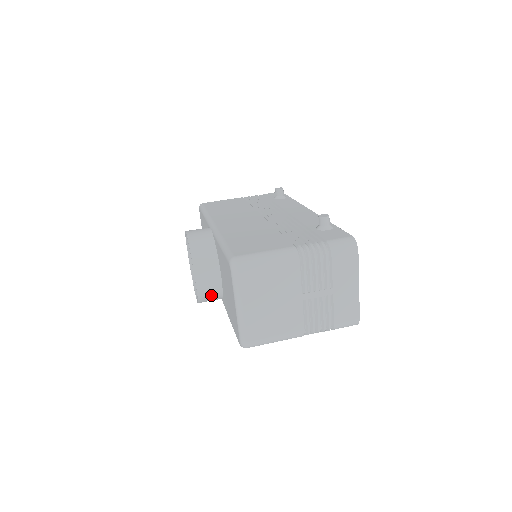
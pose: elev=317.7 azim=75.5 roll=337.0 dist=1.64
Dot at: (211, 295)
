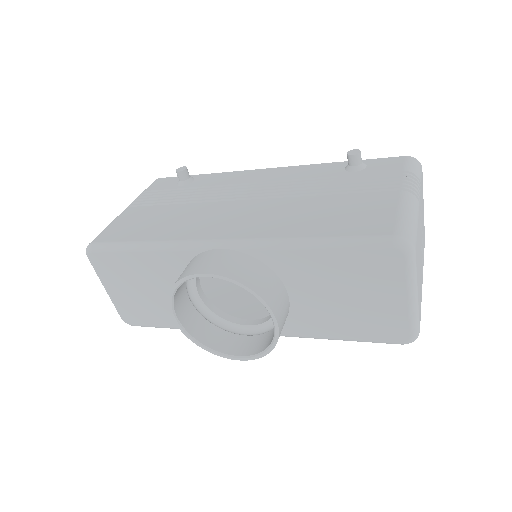
Dot at: occluded
